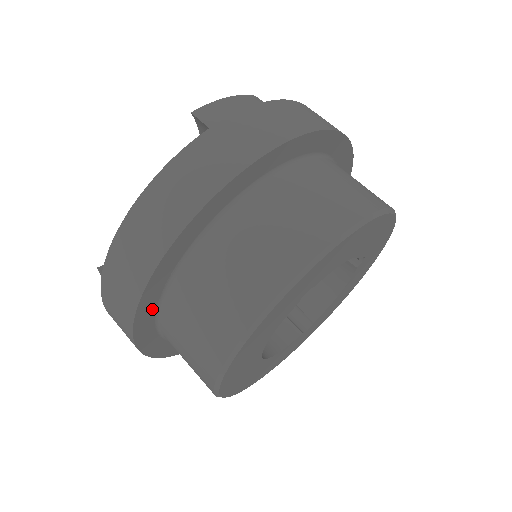
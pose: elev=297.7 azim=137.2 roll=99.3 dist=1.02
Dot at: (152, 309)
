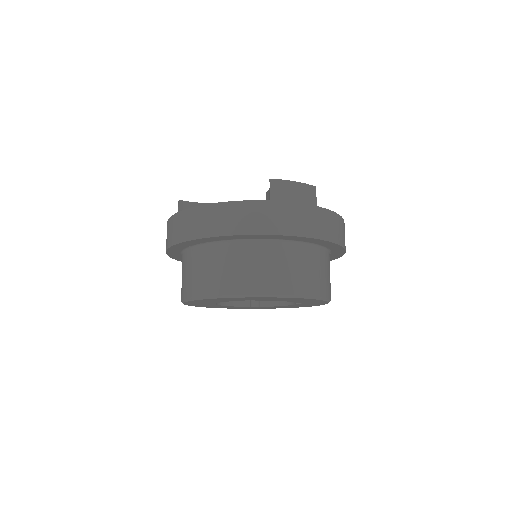
Dot at: (183, 247)
